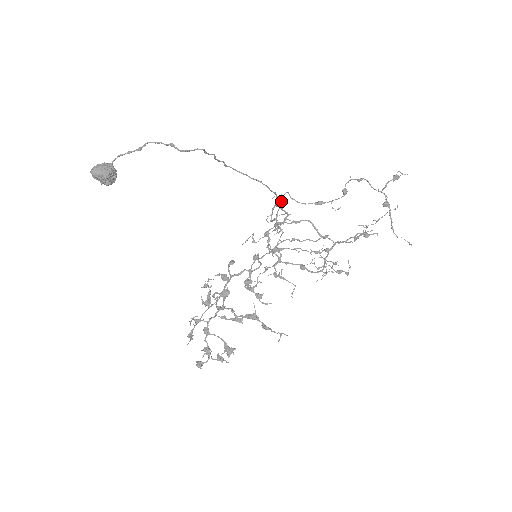
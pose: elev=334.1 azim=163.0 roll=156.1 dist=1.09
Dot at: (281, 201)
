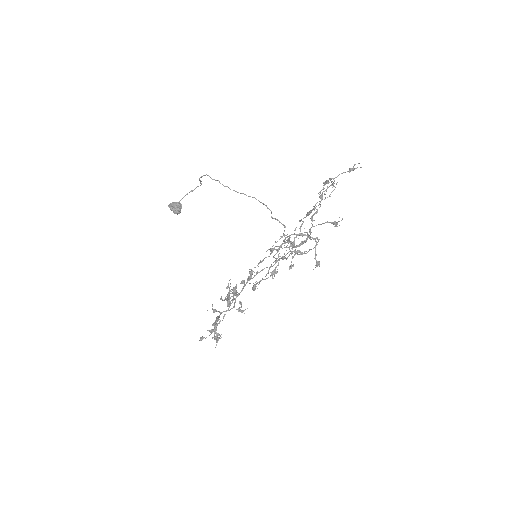
Dot at: (307, 235)
